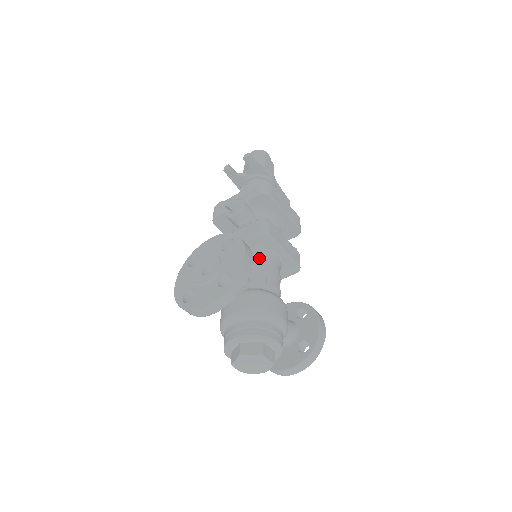
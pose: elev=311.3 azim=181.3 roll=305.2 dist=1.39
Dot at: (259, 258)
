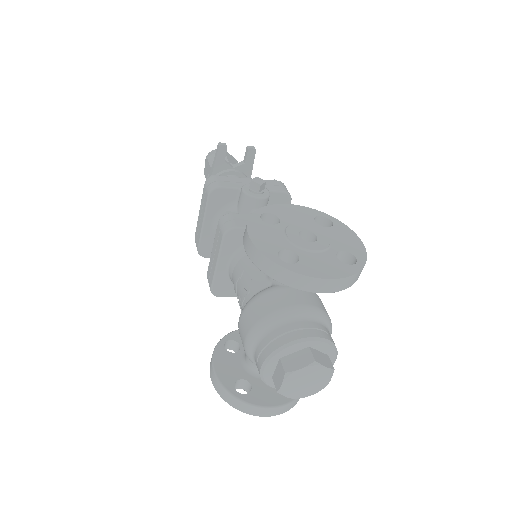
Dot at: occluded
